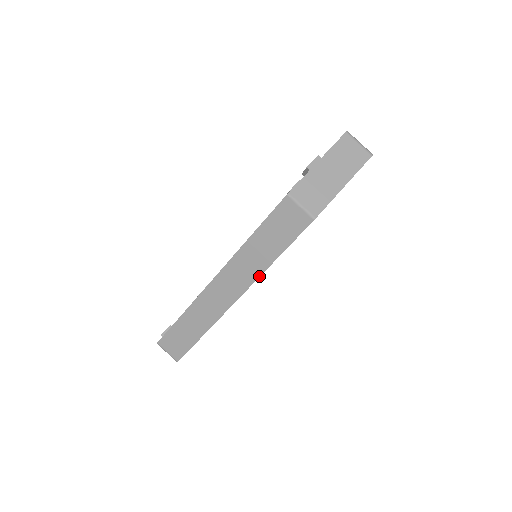
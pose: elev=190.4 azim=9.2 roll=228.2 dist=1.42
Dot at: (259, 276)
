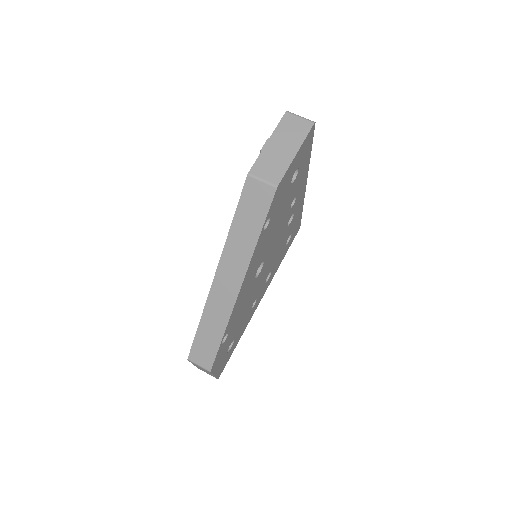
Dot at: (250, 259)
